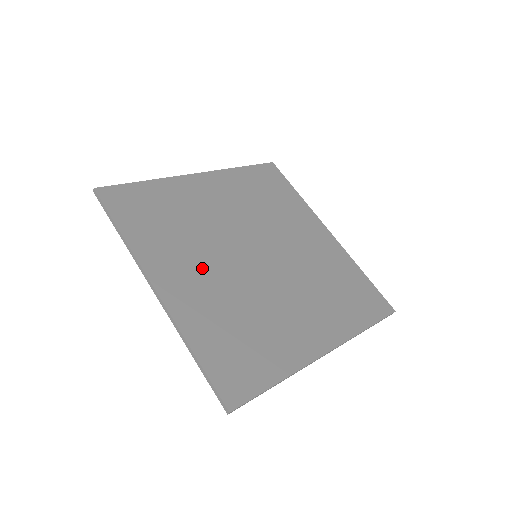
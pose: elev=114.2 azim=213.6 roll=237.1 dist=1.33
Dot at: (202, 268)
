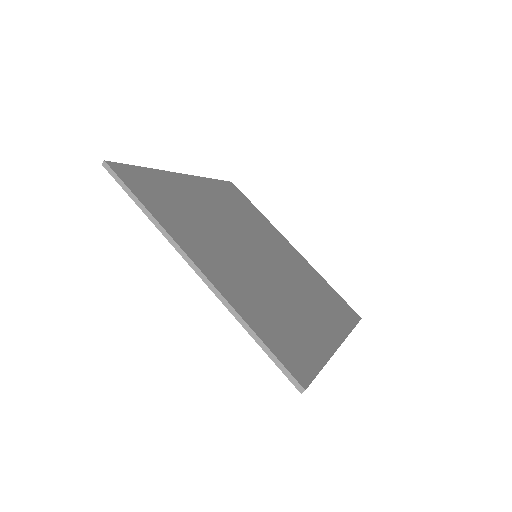
Dot at: (225, 257)
